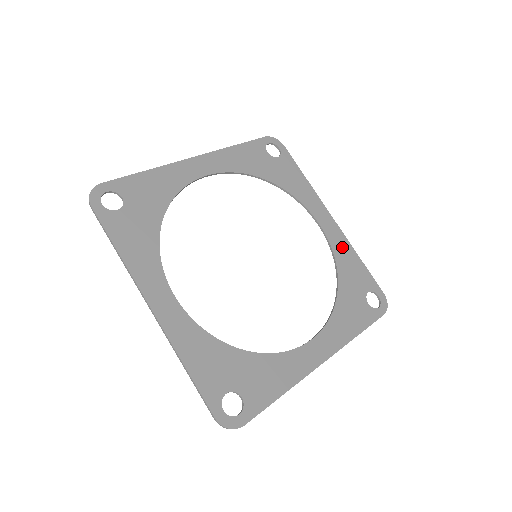
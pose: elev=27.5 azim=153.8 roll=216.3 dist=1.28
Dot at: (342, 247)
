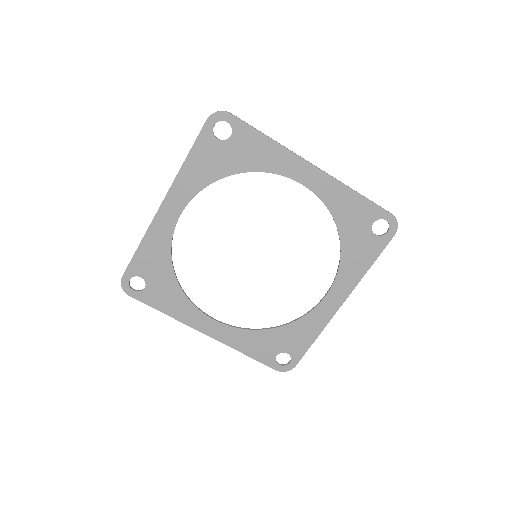
Dot at: (334, 193)
